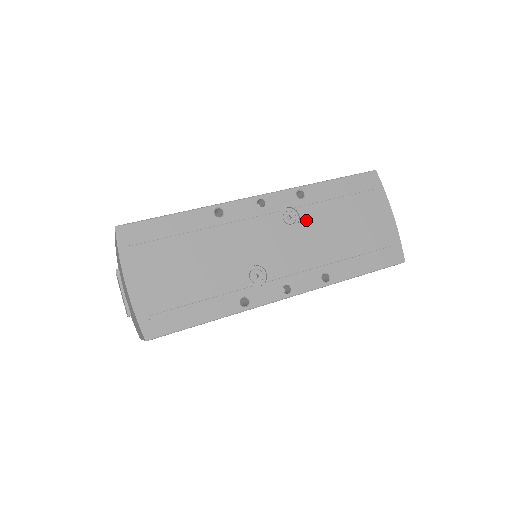
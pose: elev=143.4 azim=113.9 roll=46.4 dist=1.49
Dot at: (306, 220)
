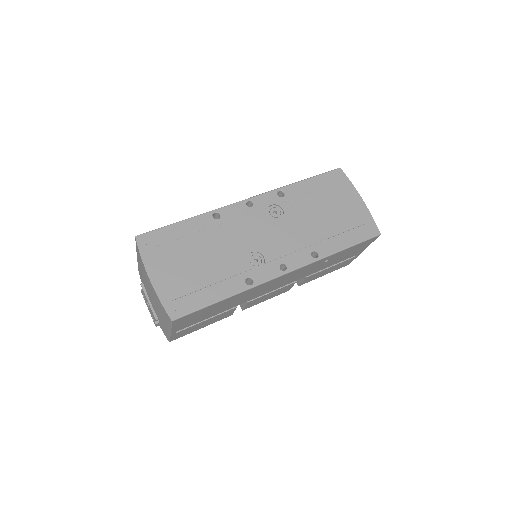
Dot at: (289, 212)
